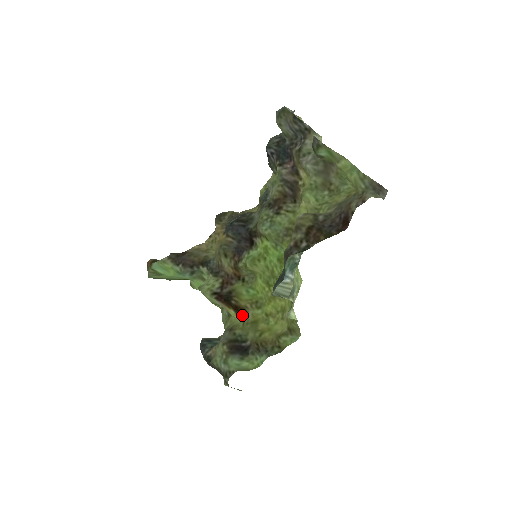
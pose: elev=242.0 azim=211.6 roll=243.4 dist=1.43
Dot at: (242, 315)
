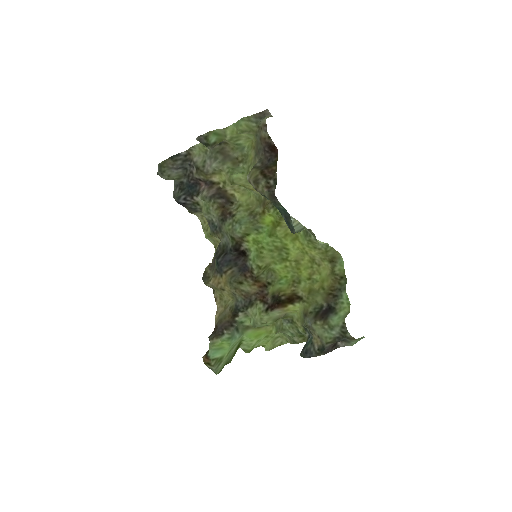
Dot at: (298, 300)
